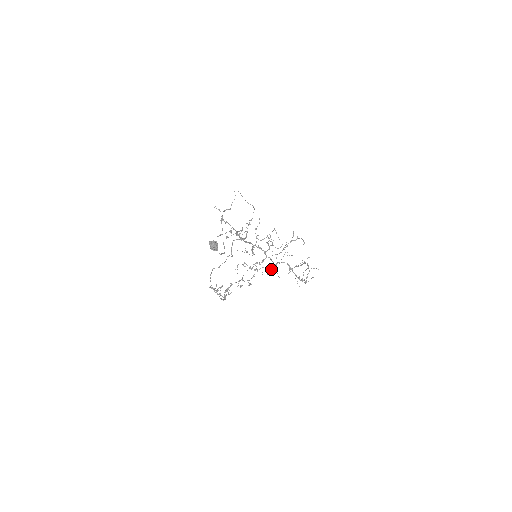
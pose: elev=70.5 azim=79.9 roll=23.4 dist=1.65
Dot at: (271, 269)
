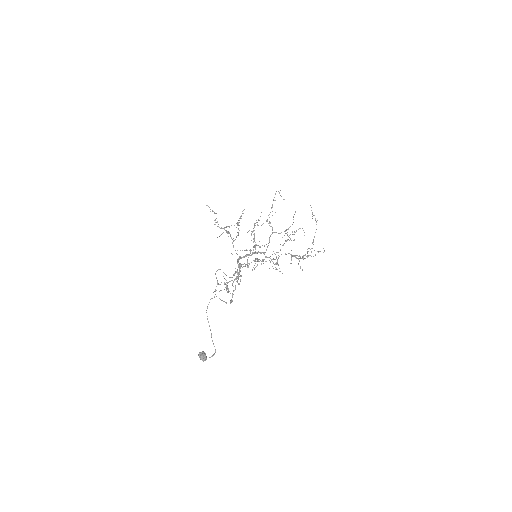
Dot at: occluded
